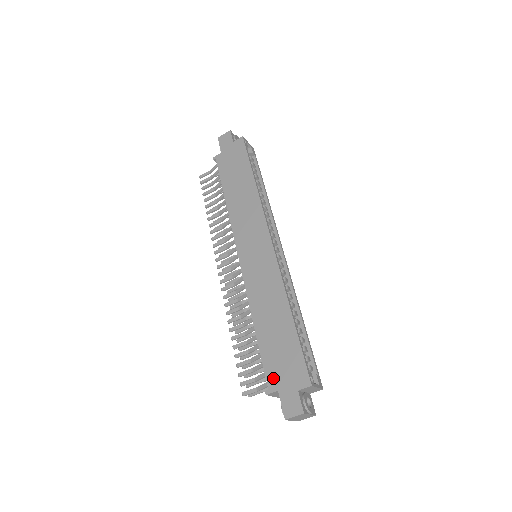
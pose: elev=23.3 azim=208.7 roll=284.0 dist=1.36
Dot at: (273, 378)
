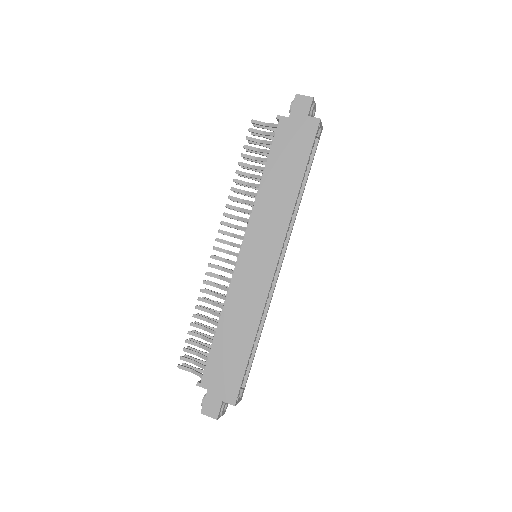
Dot at: (209, 378)
